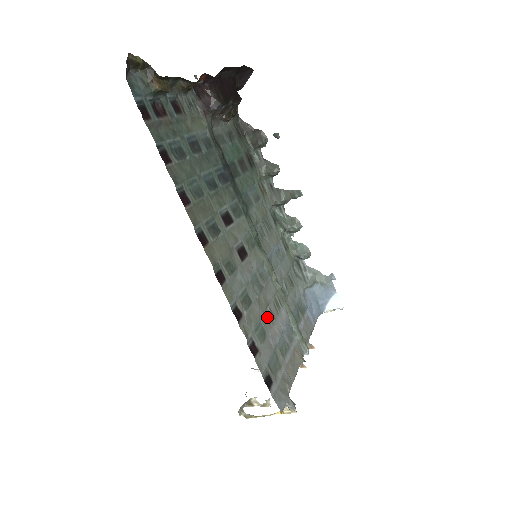
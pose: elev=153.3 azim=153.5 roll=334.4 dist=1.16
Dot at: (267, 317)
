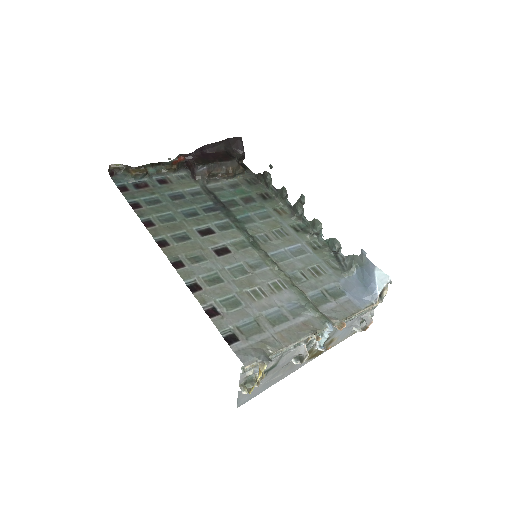
Dot at: (250, 294)
